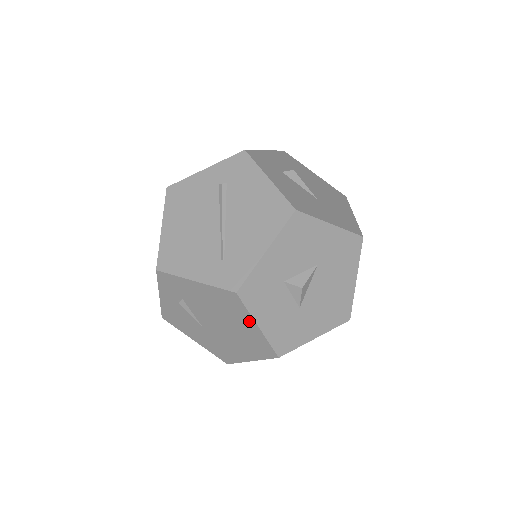
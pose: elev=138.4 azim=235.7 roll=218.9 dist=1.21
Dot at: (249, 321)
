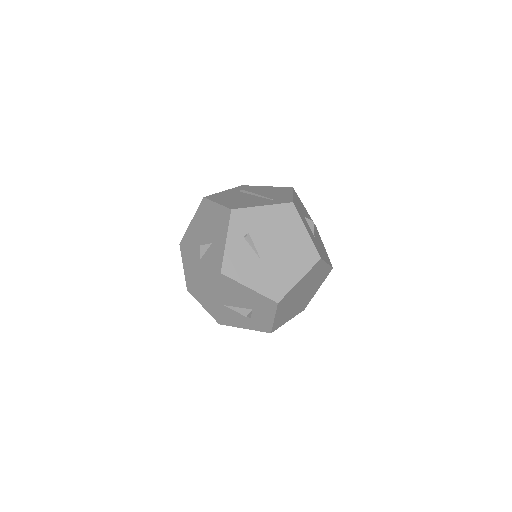
Dot at: (300, 228)
